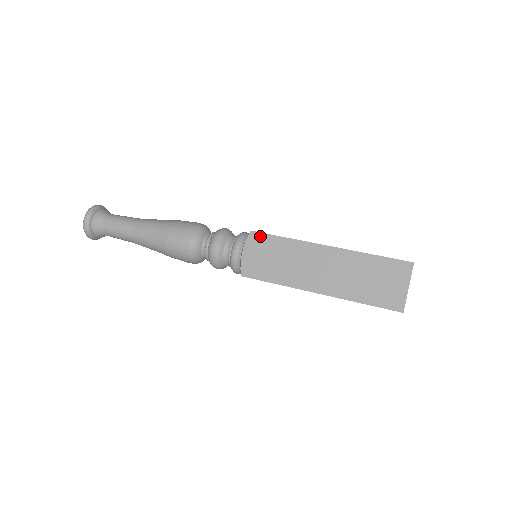
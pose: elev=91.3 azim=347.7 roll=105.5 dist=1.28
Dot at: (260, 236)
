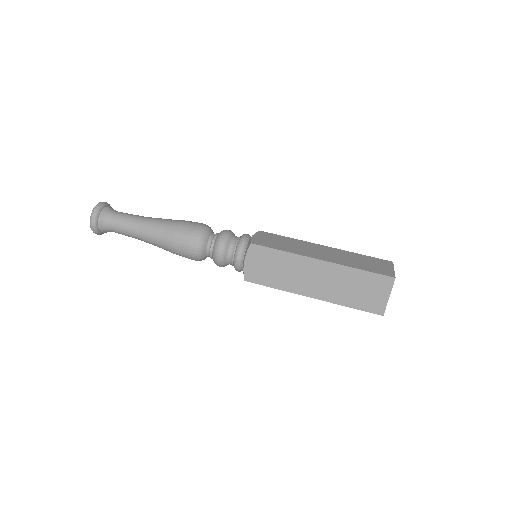
Dot at: (260, 248)
